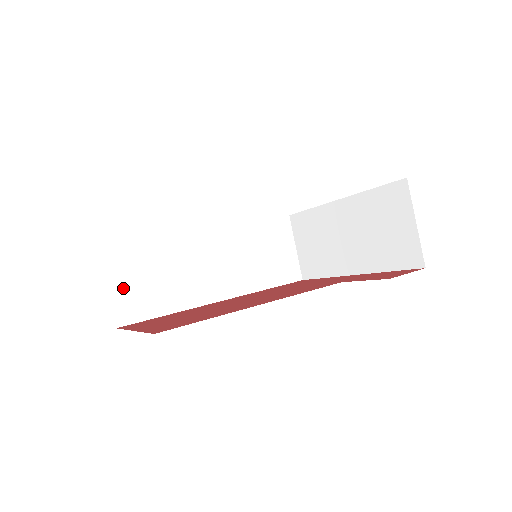
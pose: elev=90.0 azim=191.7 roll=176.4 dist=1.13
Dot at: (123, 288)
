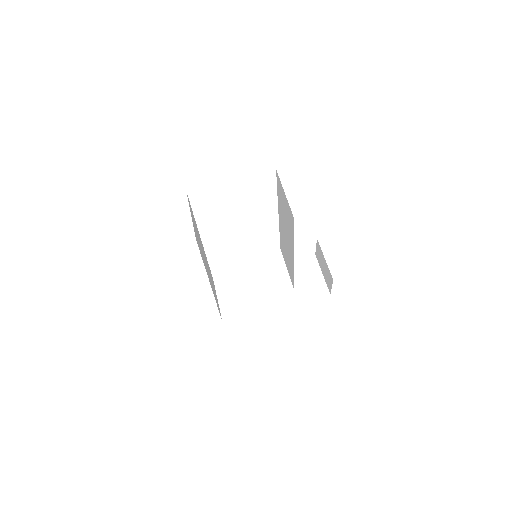
Dot at: occluded
